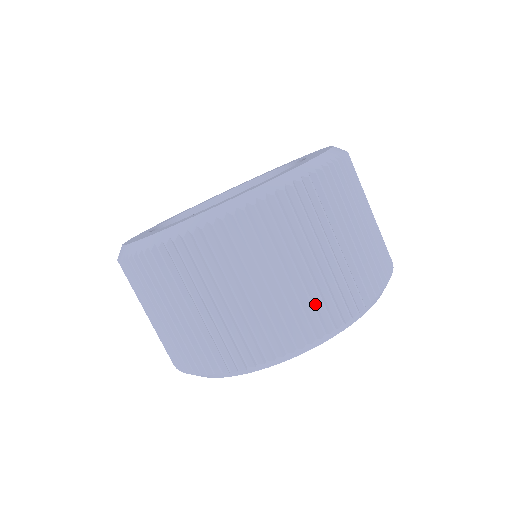
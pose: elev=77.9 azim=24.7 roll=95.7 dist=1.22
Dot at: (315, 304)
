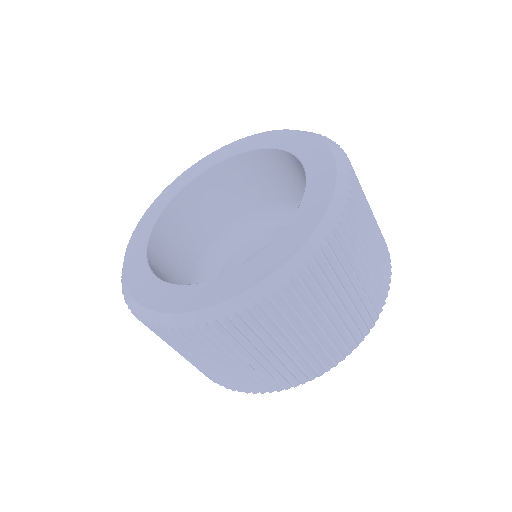
Dot at: occluded
